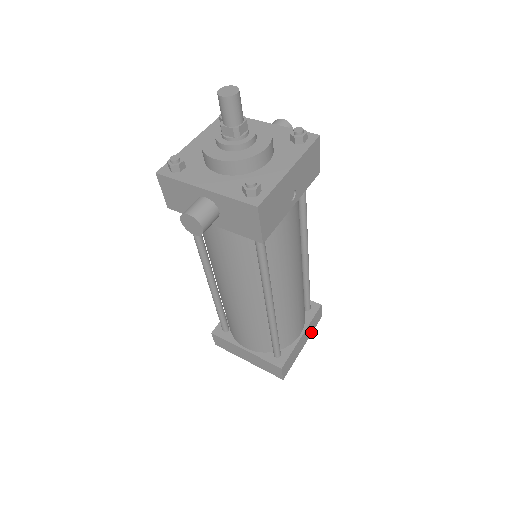
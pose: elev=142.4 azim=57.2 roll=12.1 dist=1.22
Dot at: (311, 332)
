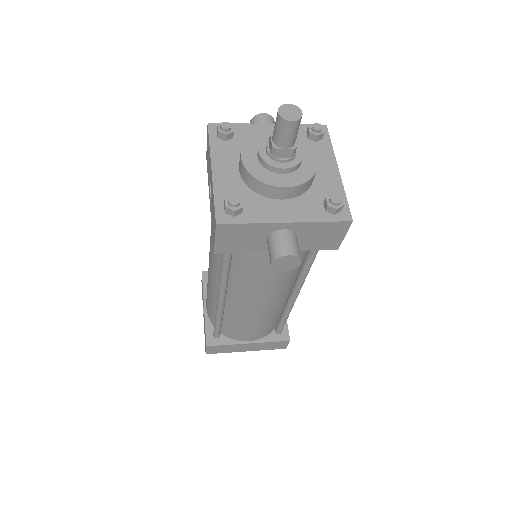
Dot at: occluded
